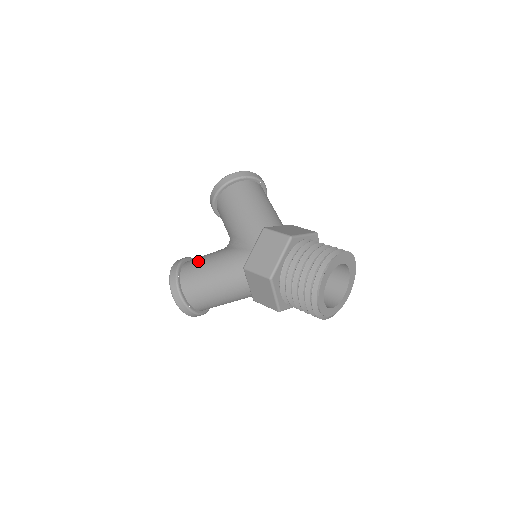
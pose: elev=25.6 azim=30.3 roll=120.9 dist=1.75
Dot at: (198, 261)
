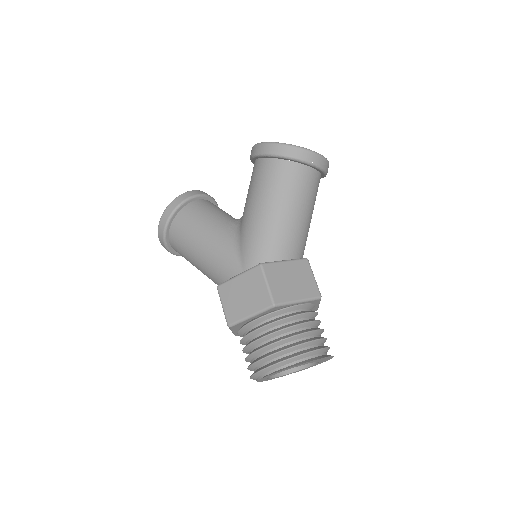
Dot at: (196, 220)
